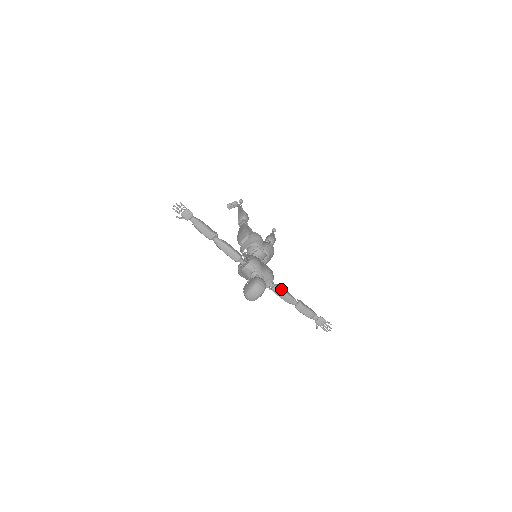
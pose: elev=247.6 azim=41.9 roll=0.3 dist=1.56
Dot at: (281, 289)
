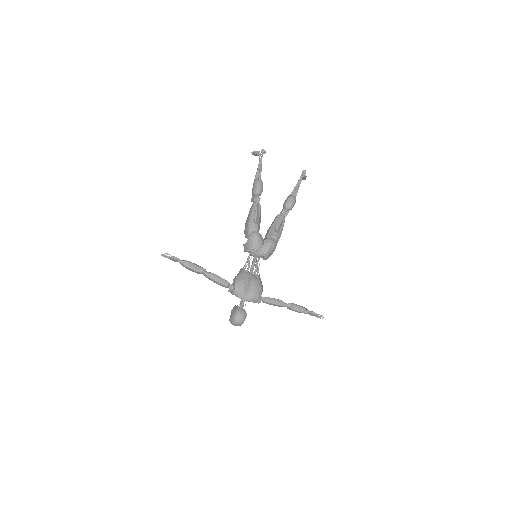
Dot at: (269, 302)
